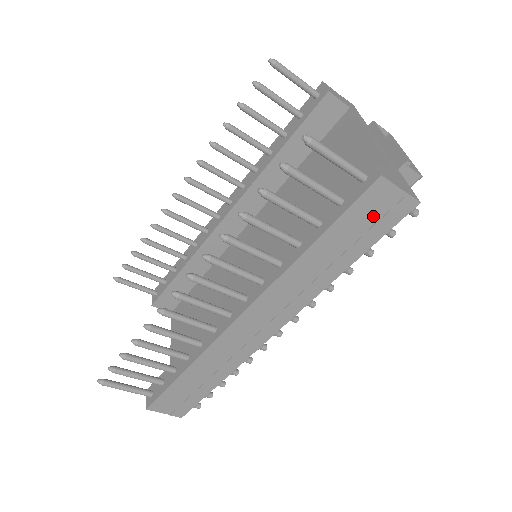
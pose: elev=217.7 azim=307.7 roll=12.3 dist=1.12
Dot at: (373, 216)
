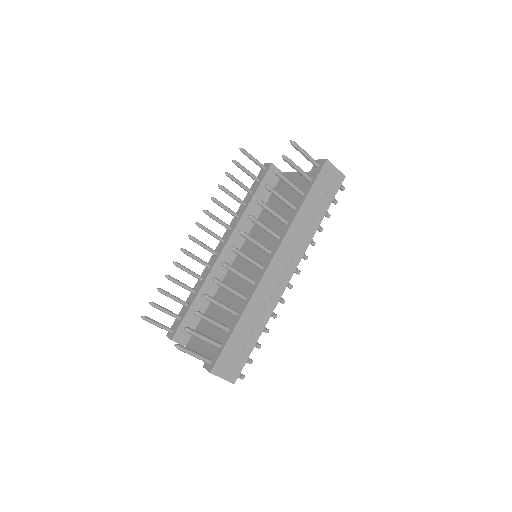
Dot at: (328, 184)
